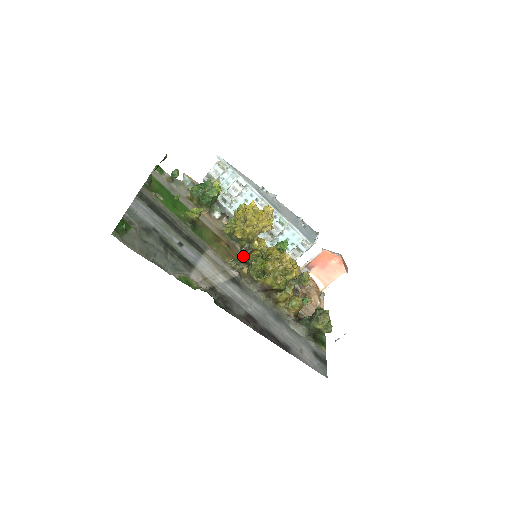
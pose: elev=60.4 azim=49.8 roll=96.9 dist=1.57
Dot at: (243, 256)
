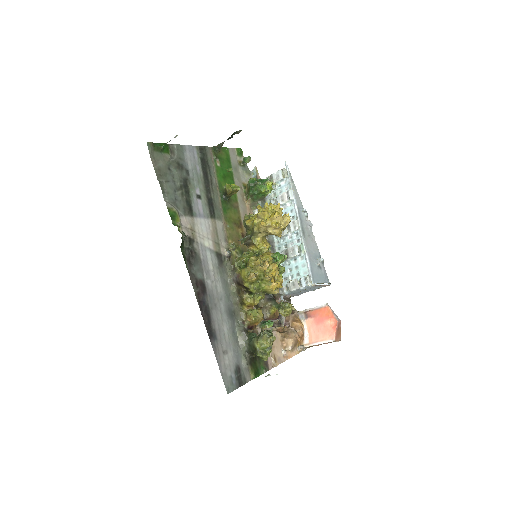
Dot at: occluded
